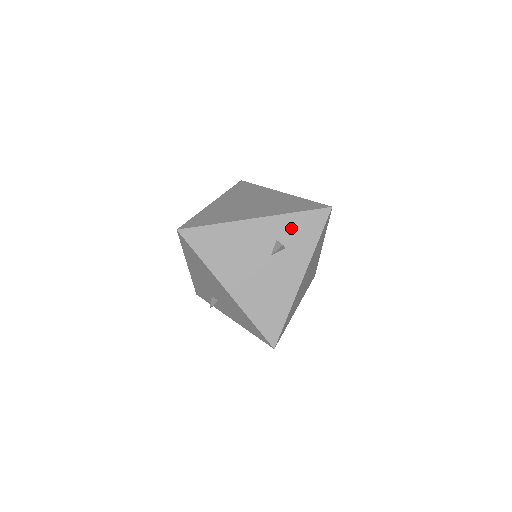
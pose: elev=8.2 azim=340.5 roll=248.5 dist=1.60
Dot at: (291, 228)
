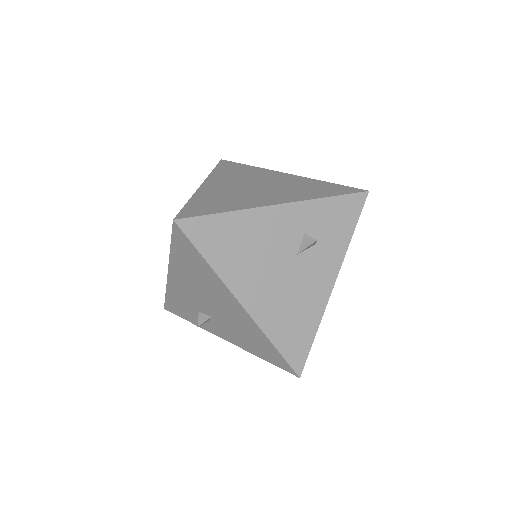
Dot at: (322, 218)
